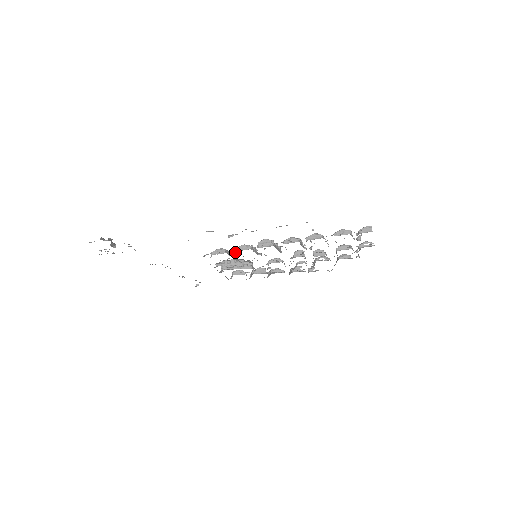
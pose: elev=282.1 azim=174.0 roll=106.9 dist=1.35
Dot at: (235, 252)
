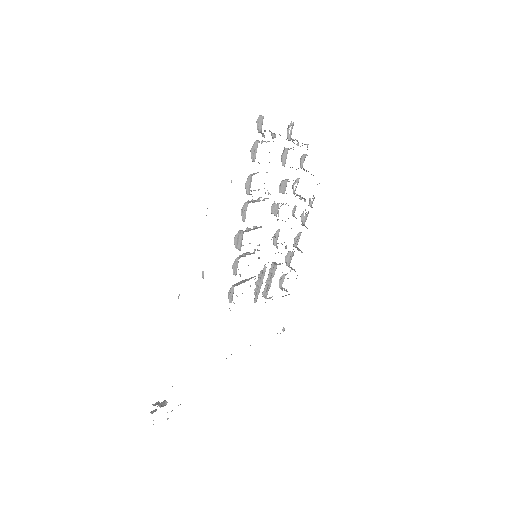
Dot at: occluded
